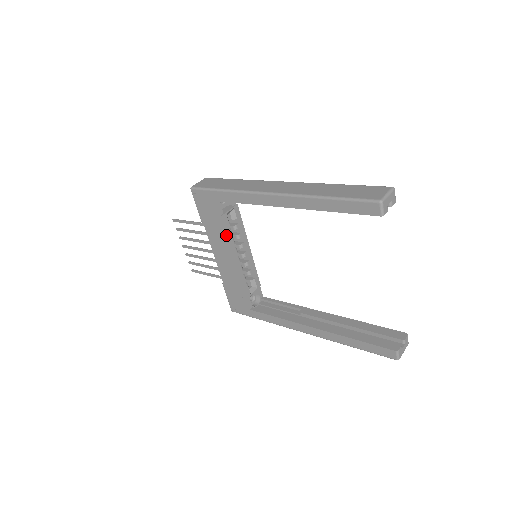
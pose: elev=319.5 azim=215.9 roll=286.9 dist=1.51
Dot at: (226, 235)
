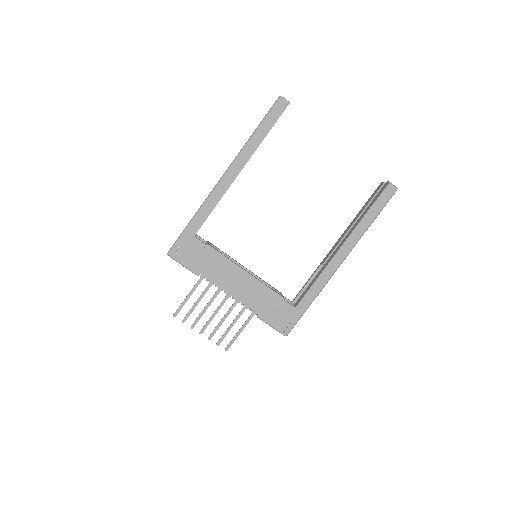
Dot at: (223, 258)
